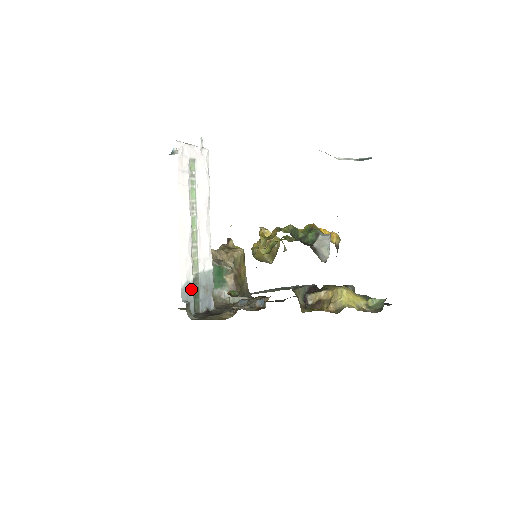
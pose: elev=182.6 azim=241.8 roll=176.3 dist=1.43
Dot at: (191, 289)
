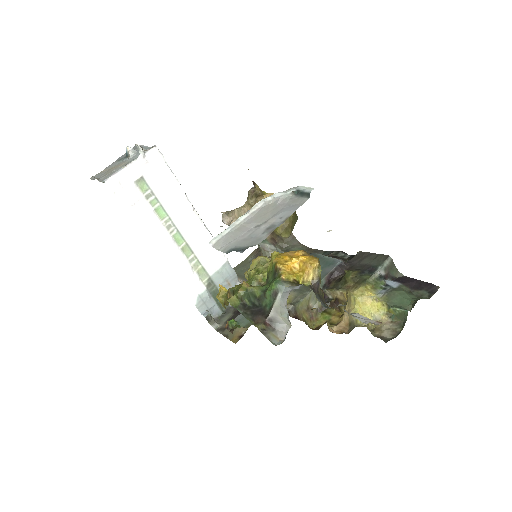
Dot at: (207, 298)
